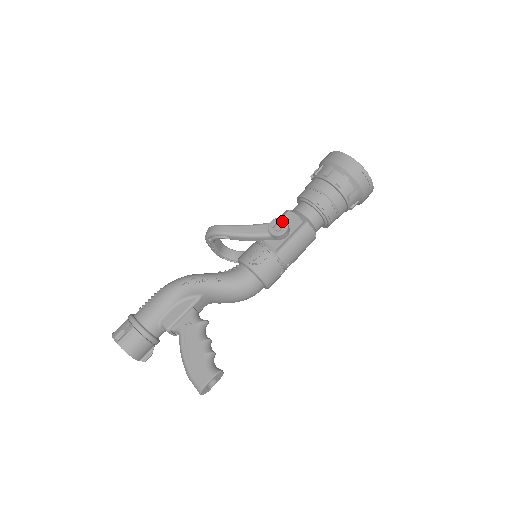
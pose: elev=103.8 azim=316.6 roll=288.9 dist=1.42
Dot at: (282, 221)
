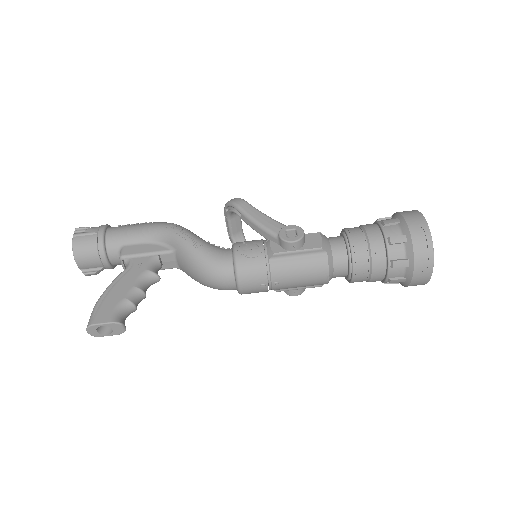
Dot at: (300, 231)
